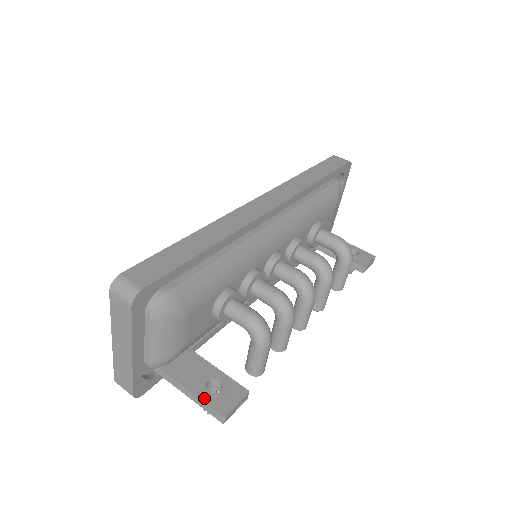
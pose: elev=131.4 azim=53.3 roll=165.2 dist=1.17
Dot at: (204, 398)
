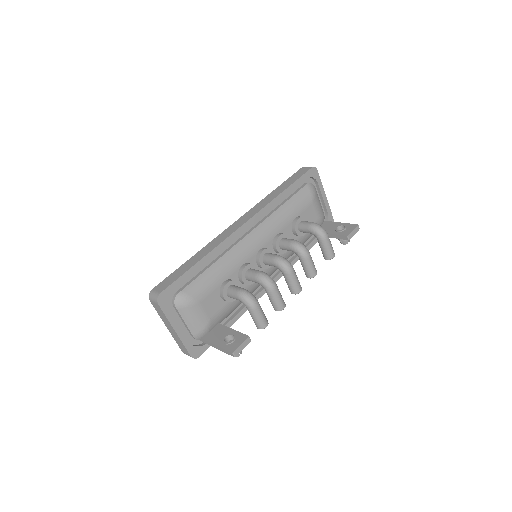
Dot at: (223, 346)
